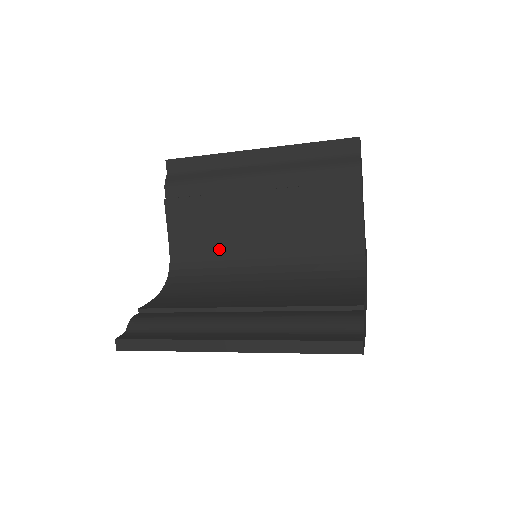
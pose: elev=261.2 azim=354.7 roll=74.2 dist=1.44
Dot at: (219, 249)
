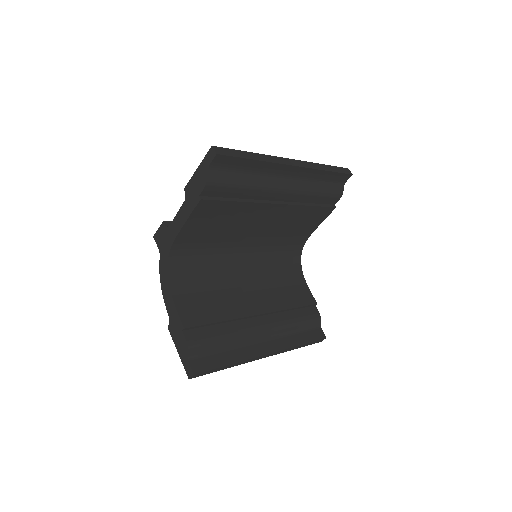
Dot at: (220, 239)
